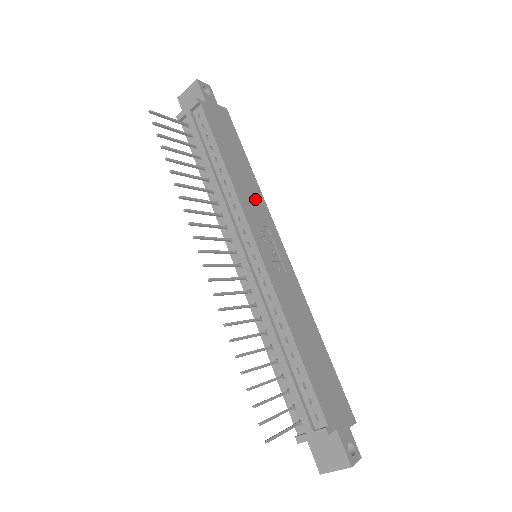
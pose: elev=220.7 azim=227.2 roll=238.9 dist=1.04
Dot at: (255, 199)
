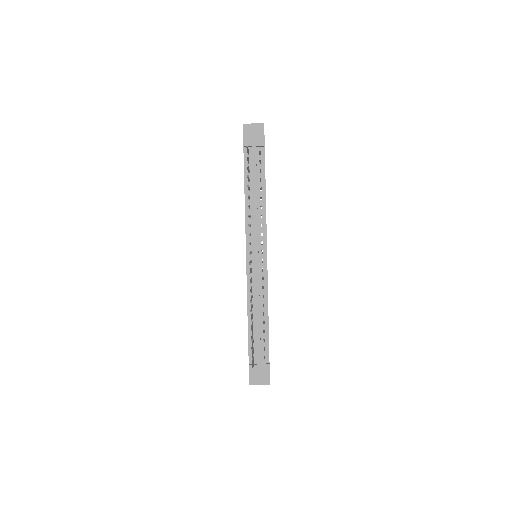
Dot at: occluded
